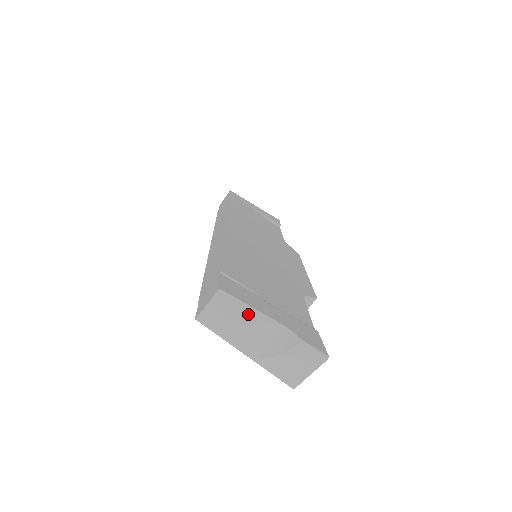
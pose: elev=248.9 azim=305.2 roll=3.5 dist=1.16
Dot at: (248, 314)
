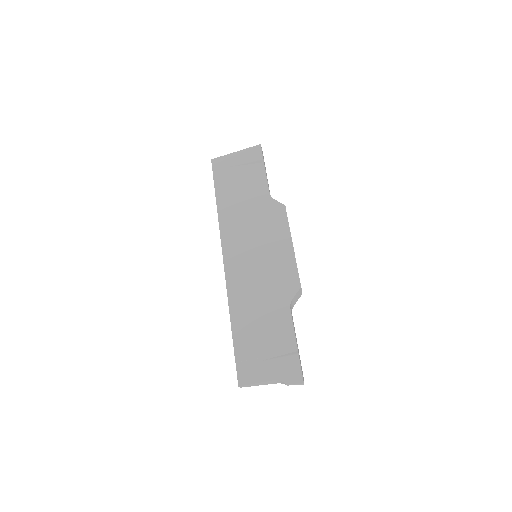
Dot at: (258, 384)
